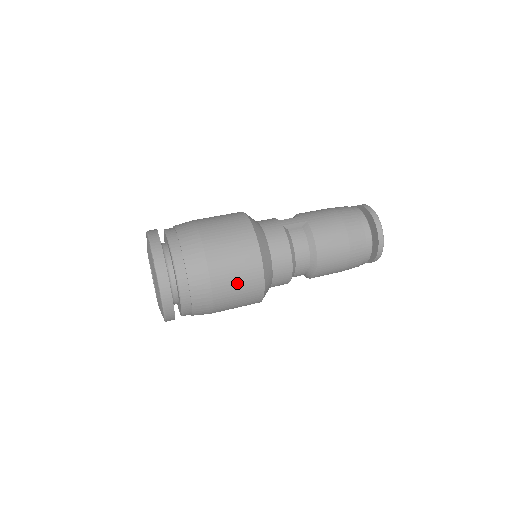
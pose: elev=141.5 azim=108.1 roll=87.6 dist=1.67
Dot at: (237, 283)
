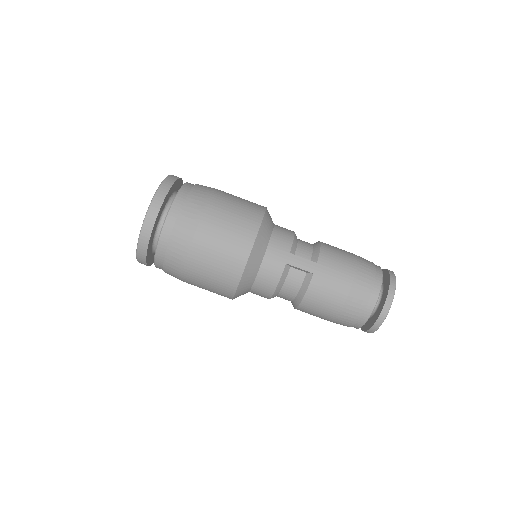
Dot at: (207, 287)
